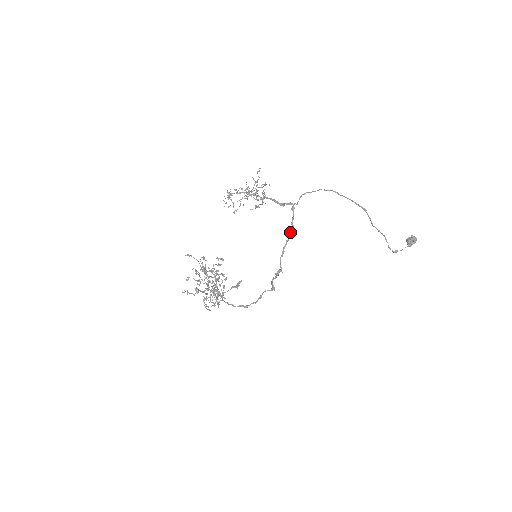
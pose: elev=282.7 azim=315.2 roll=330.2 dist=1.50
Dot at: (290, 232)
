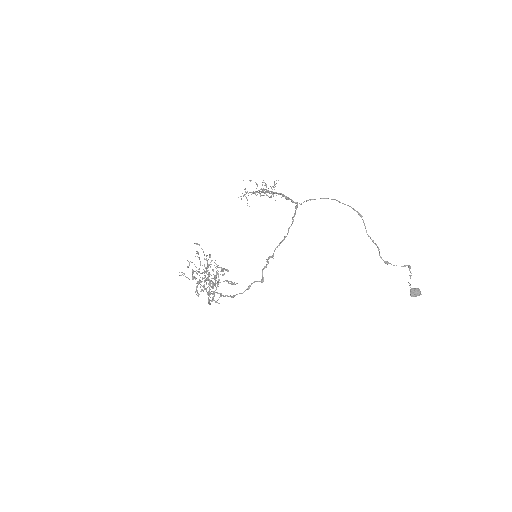
Dot at: (289, 227)
